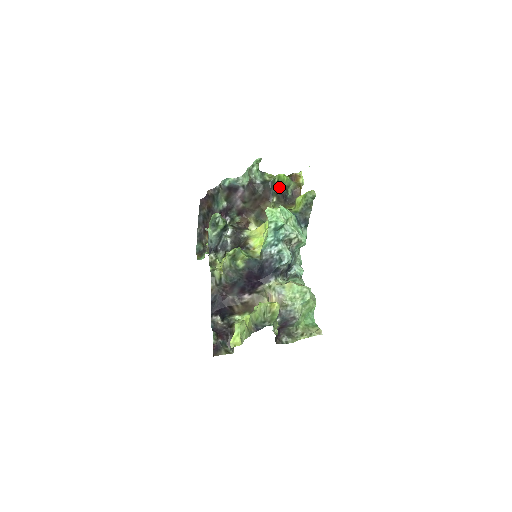
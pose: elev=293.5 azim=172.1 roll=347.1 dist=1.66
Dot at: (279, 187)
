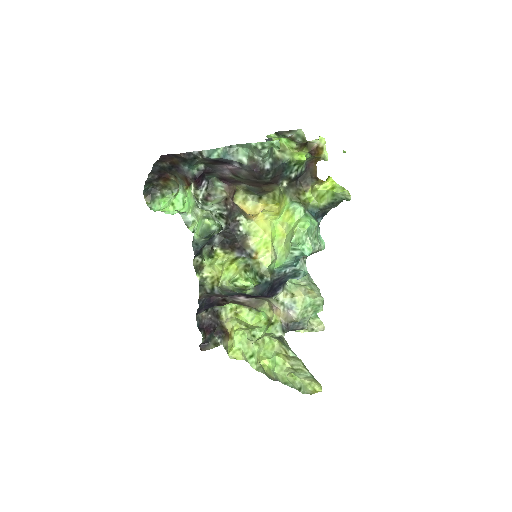
Dot at: (295, 171)
